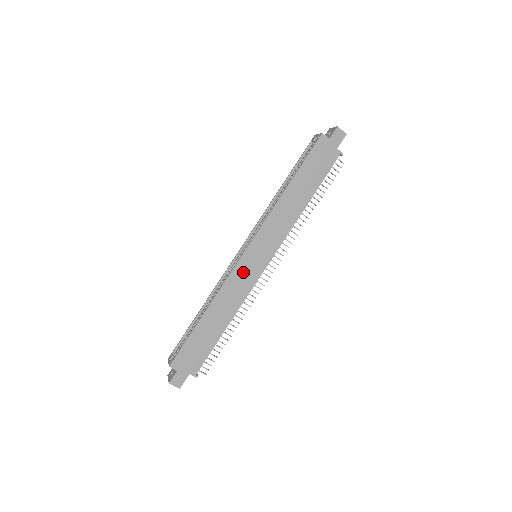
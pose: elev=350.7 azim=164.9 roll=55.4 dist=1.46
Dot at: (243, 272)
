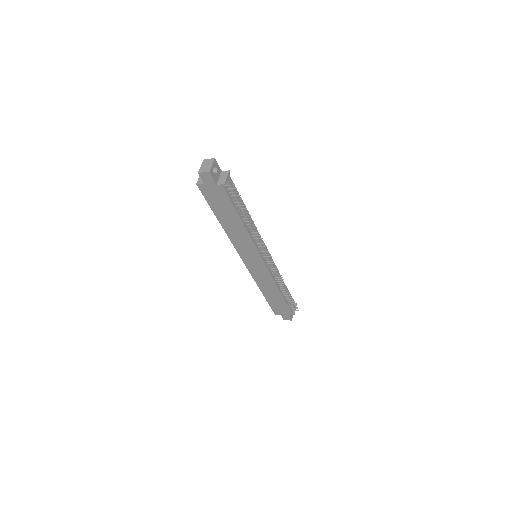
Dot at: (256, 271)
